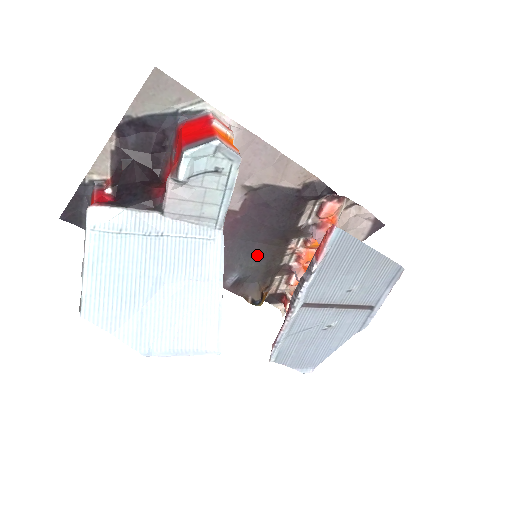
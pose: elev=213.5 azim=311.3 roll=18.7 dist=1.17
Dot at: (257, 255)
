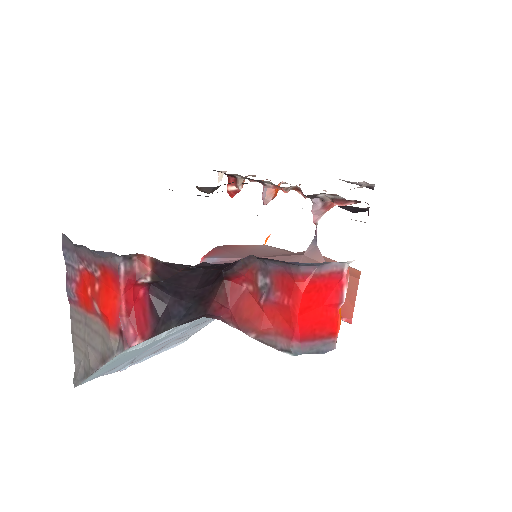
Dot at: occluded
